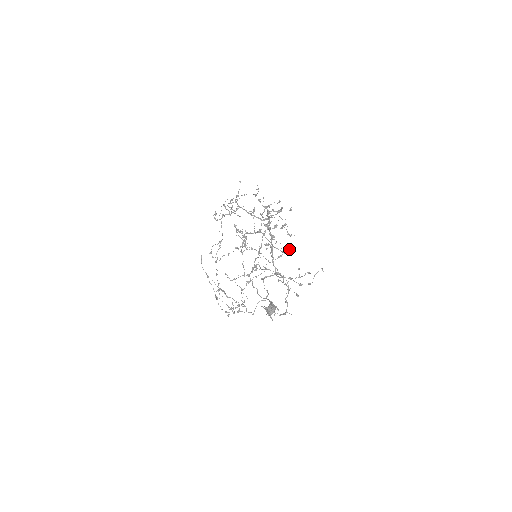
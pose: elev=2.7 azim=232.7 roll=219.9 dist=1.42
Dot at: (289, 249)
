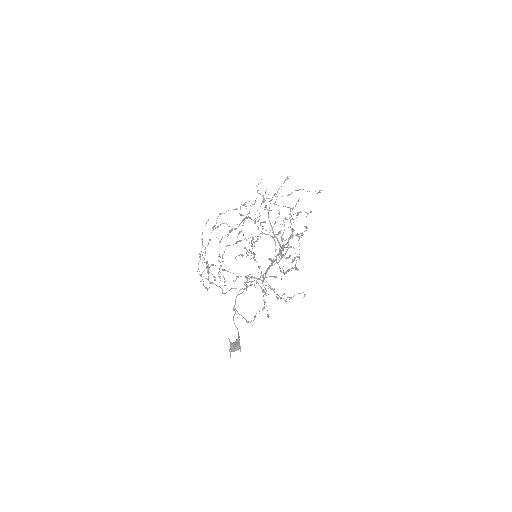
Dot at: (288, 270)
